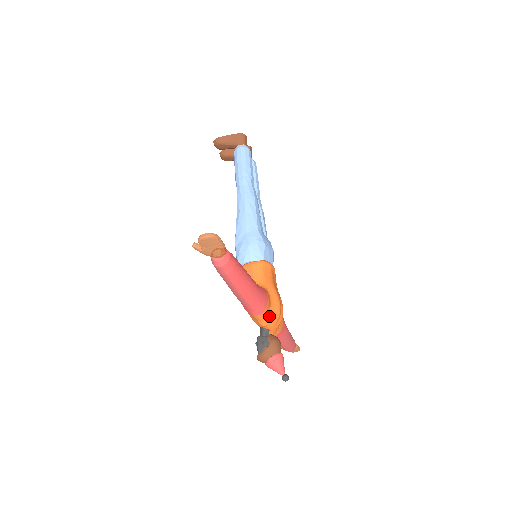
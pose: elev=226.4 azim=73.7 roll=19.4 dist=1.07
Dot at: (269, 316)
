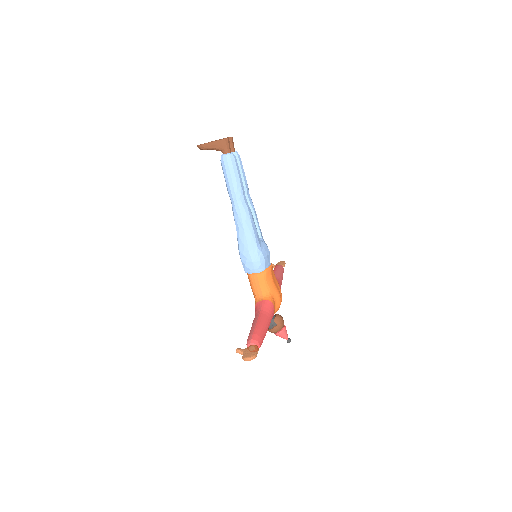
Dot at: (275, 312)
